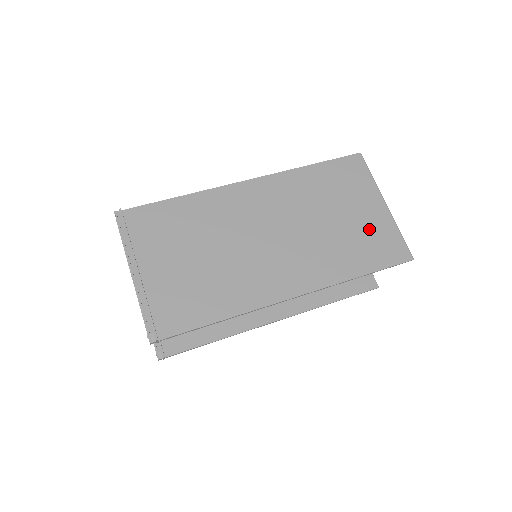
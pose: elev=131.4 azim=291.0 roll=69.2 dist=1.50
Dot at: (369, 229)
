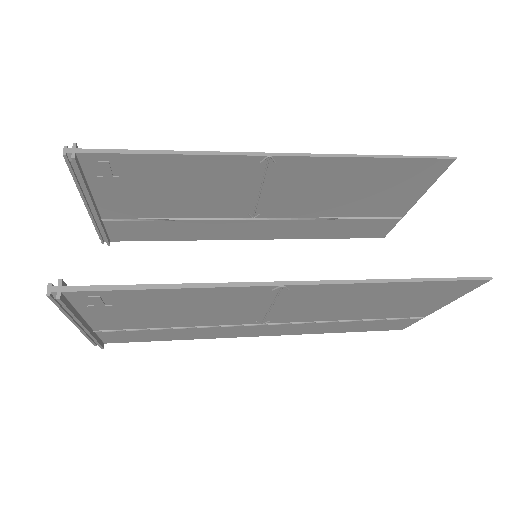
Dot at: (390, 189)
